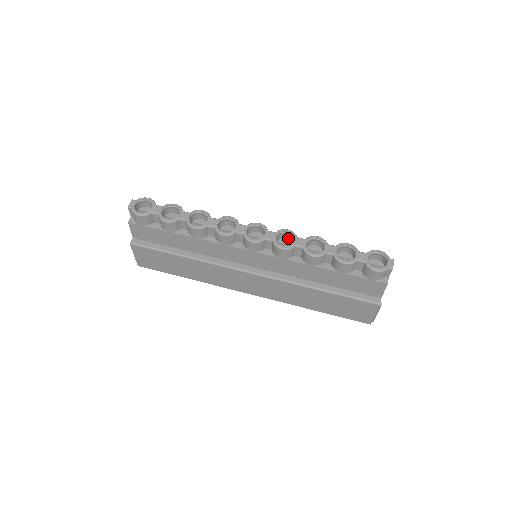
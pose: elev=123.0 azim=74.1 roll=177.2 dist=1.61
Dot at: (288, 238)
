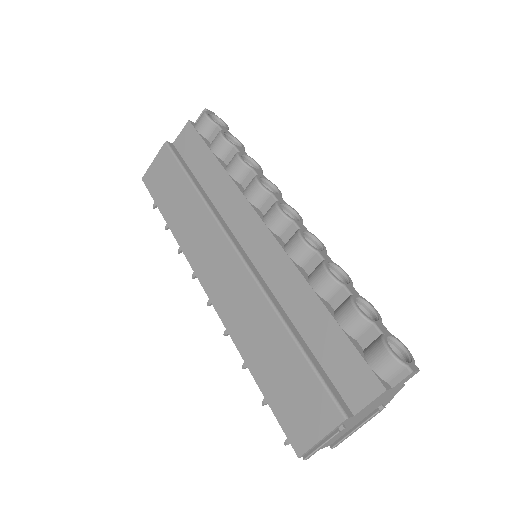
Dot at: occluded
